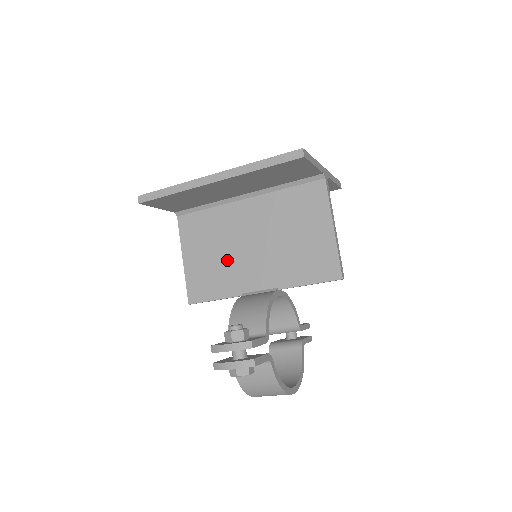
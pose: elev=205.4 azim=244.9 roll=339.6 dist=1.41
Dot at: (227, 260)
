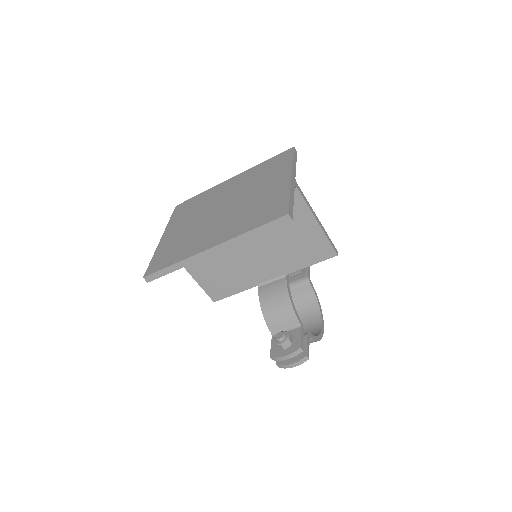
Dot at: (232, 267)
